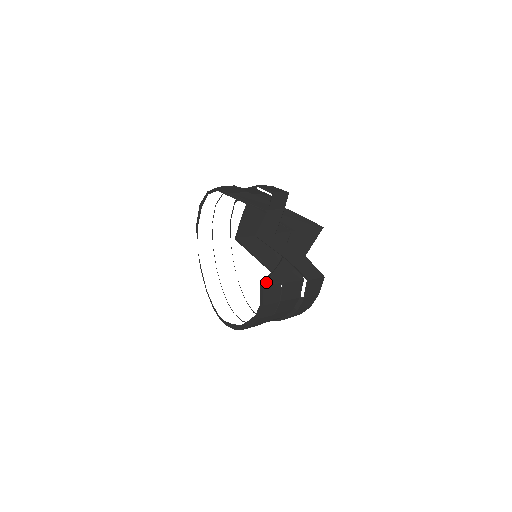
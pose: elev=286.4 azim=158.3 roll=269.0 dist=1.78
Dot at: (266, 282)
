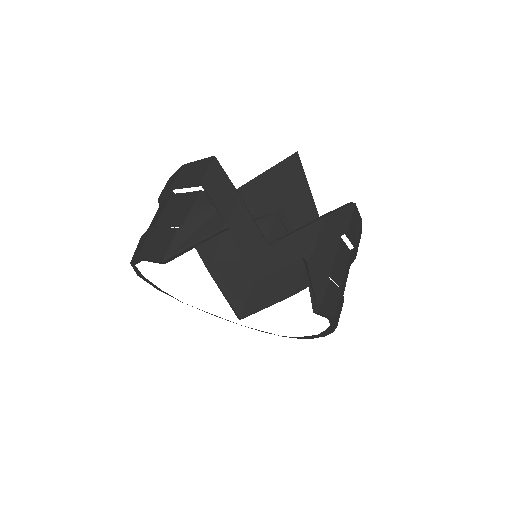
Dot at: (317, 305)
